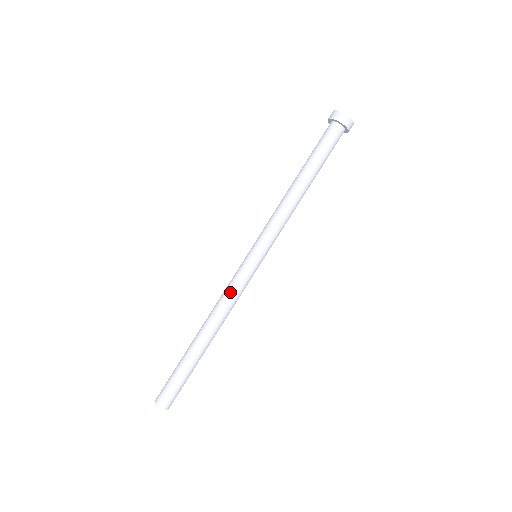
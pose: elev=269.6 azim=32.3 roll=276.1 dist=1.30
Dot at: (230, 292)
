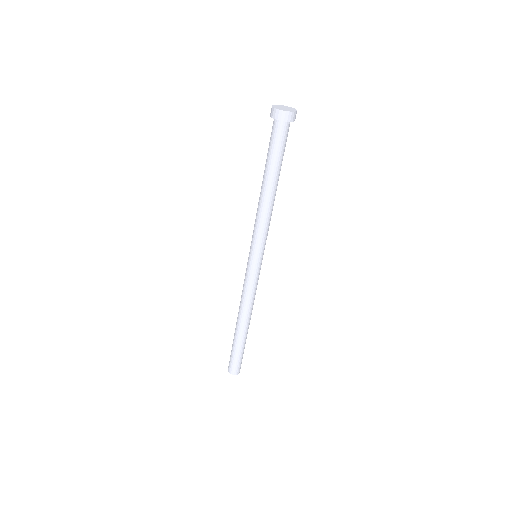
Dot at: (247, 291)
